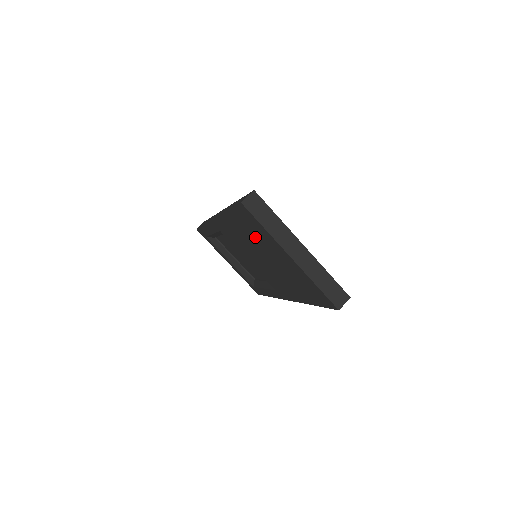
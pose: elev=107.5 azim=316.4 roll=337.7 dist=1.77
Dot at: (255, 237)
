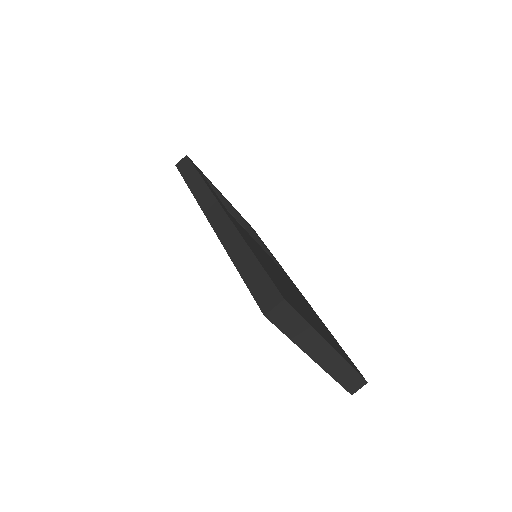
Dot at: occluded
